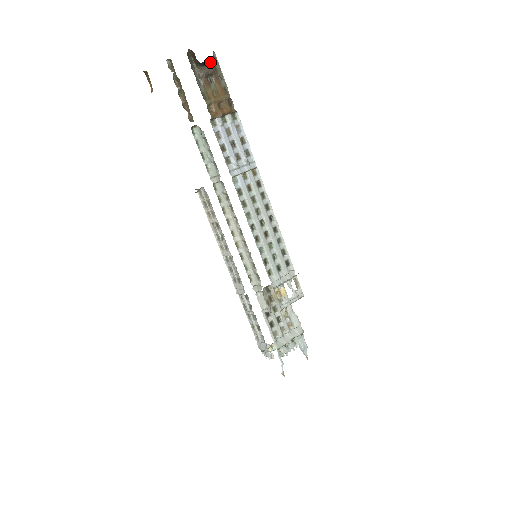
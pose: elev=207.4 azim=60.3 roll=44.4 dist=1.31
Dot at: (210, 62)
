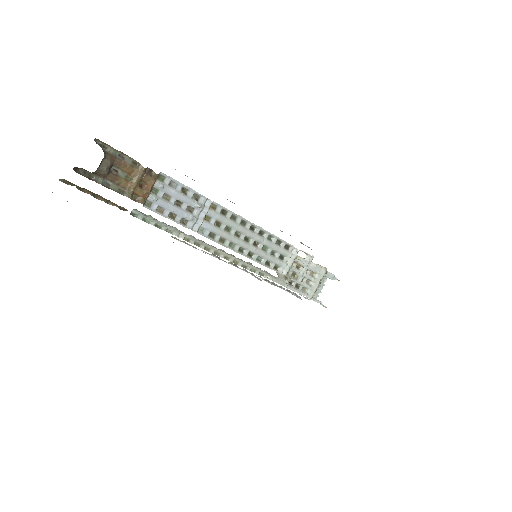
Dot at: (102, 160)
